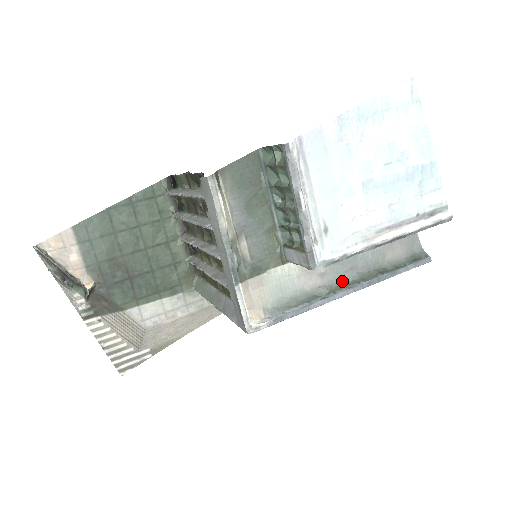
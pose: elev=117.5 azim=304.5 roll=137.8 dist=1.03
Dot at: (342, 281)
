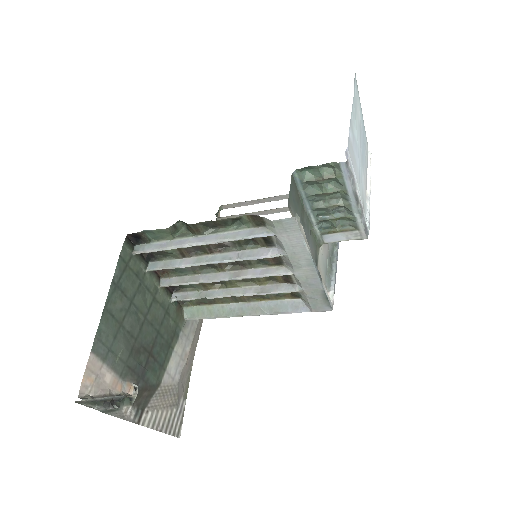
Dot at: occluded
